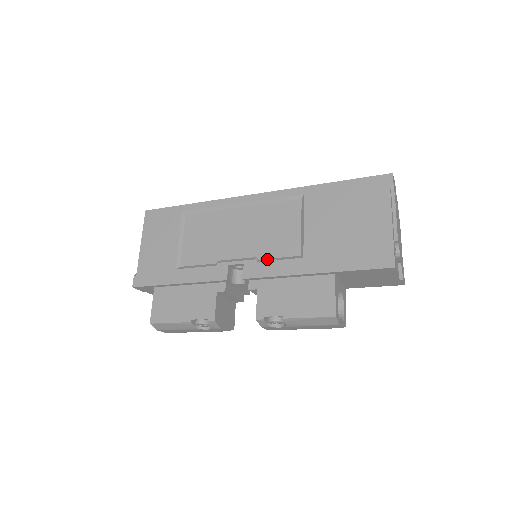
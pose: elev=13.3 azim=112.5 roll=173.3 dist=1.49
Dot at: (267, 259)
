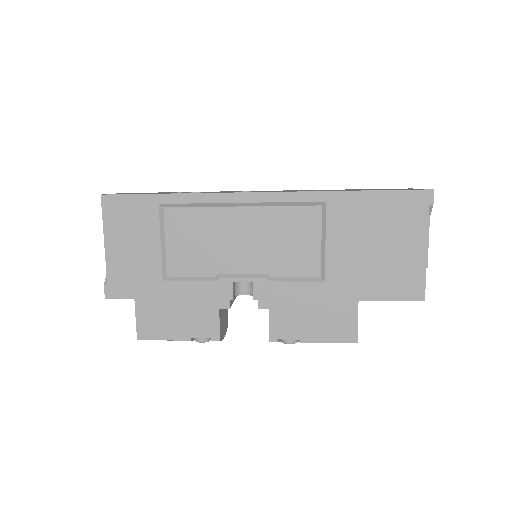
Dot at: (281, 278)
